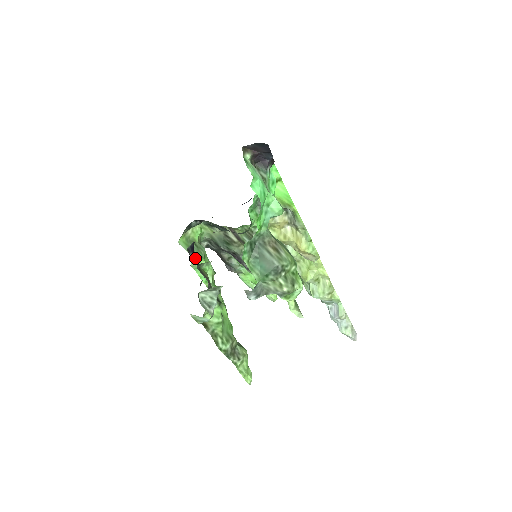
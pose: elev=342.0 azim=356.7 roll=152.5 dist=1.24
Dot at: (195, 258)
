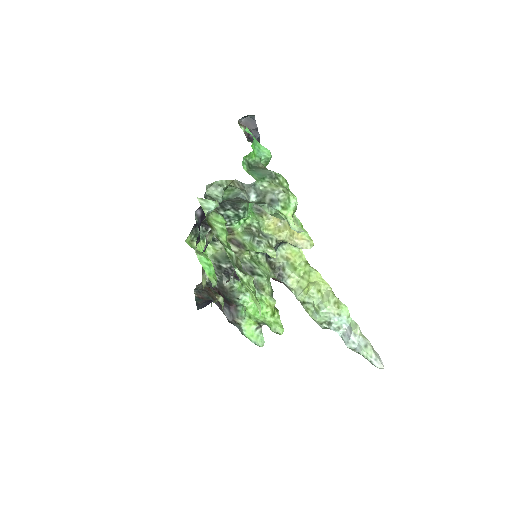
Dot at: (200, 252)
